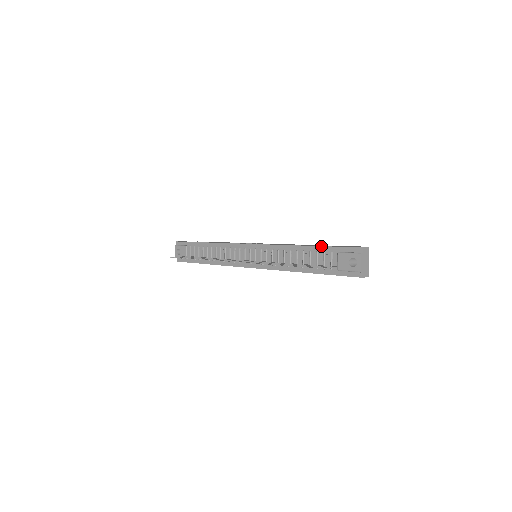
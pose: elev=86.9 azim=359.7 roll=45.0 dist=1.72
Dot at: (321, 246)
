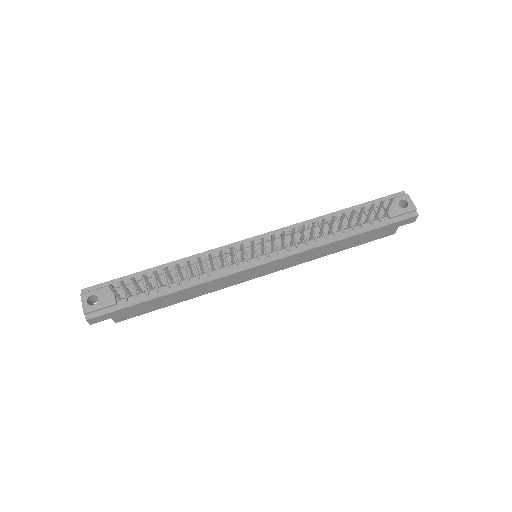
Dot at: (356, 205)
